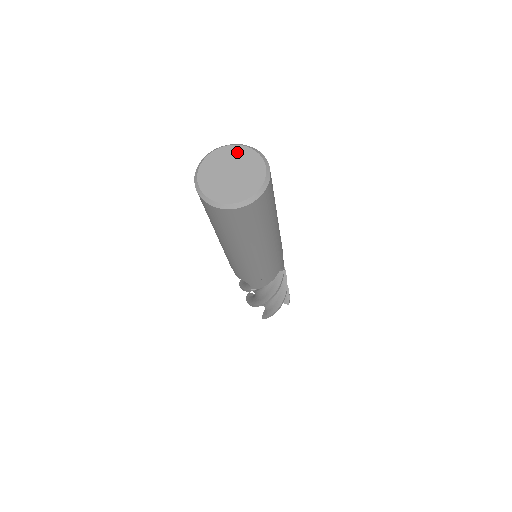
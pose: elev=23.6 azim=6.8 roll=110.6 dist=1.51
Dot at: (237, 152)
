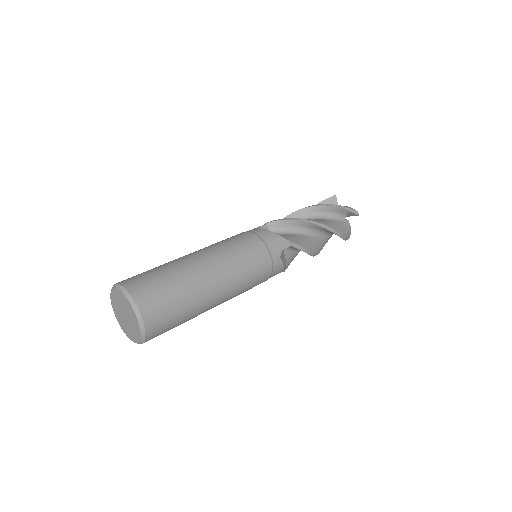
Dot at: (116, 295)
